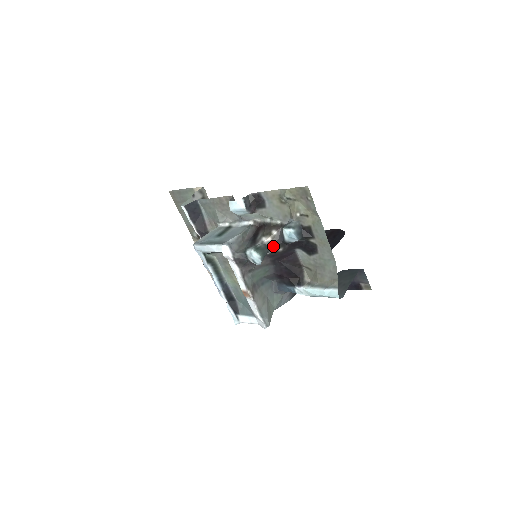
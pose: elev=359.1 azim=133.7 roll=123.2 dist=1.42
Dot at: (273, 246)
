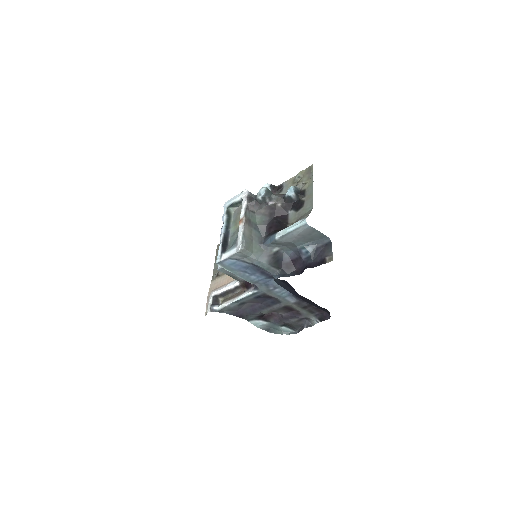
Dot at: (276, 196)
